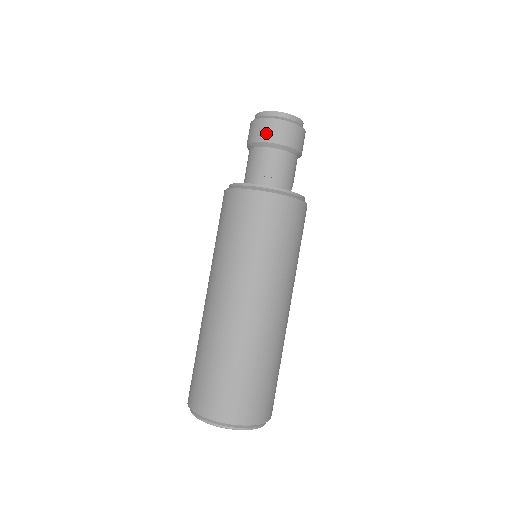
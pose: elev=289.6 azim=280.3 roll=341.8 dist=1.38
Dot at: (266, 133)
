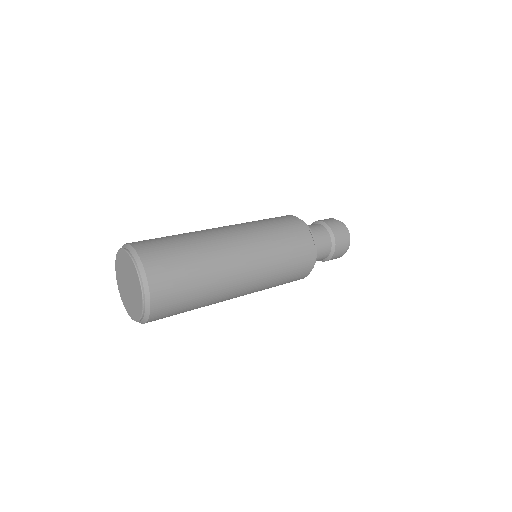
Dot at: occluded
